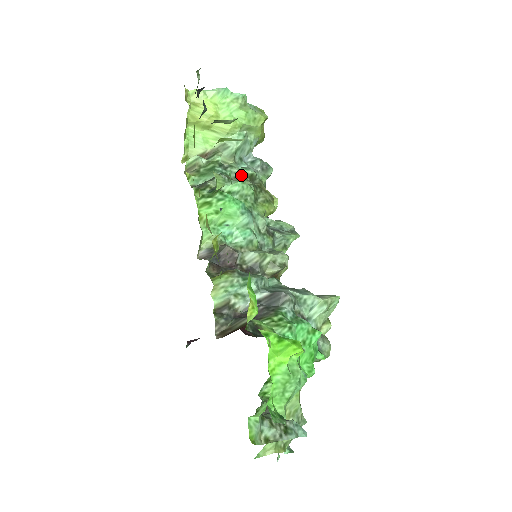
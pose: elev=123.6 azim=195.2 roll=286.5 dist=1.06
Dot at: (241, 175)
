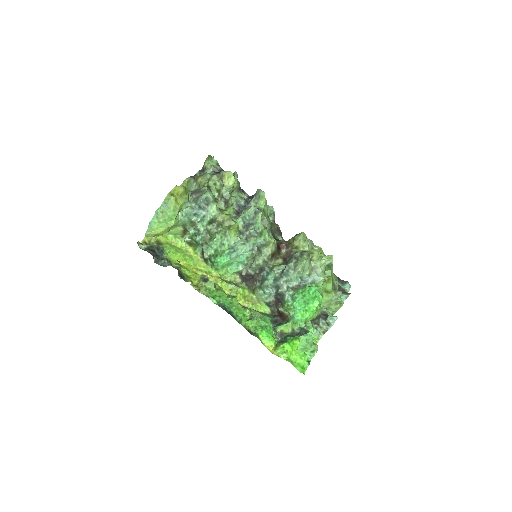
Dot at: (206, 229)
